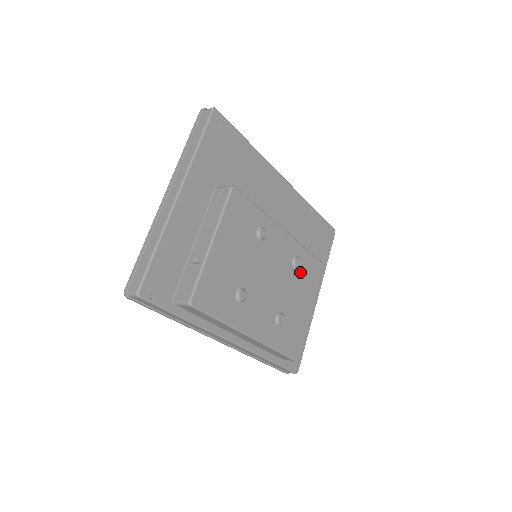
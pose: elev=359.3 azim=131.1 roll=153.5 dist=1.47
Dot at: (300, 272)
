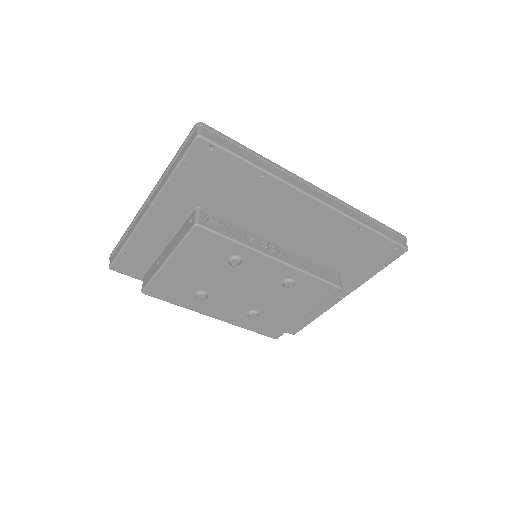
Dot at: (294, 290)
